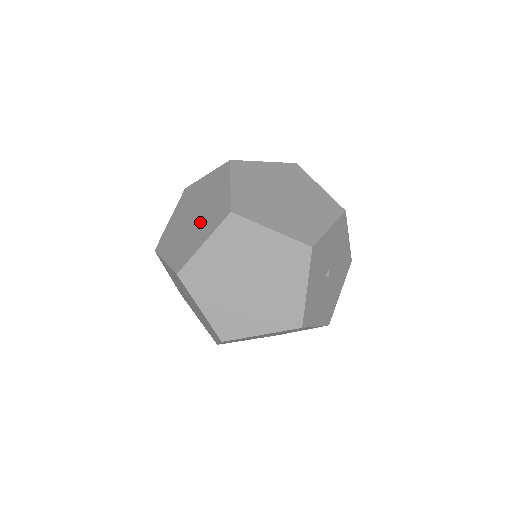
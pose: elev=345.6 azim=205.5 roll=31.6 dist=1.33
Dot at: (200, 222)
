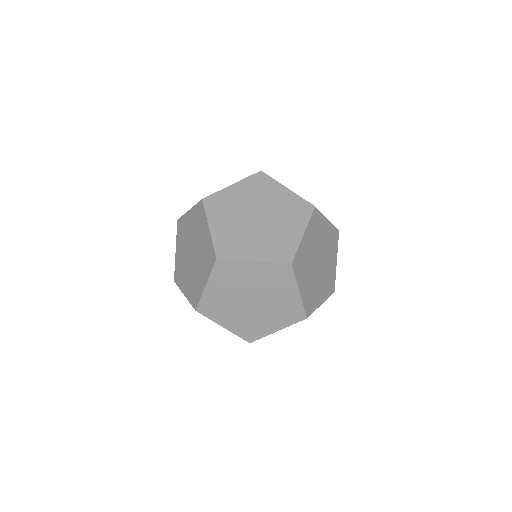
Dot at: (261, 234)
